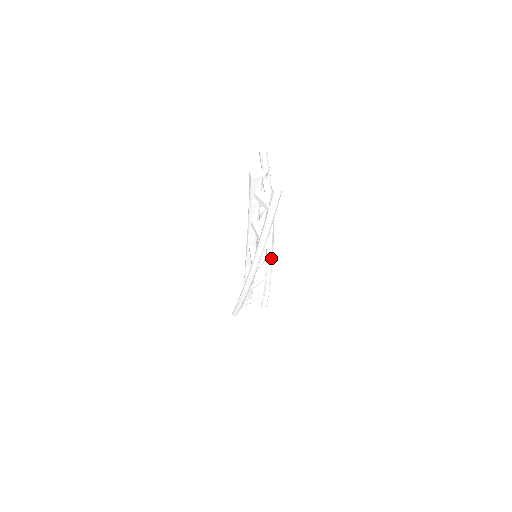
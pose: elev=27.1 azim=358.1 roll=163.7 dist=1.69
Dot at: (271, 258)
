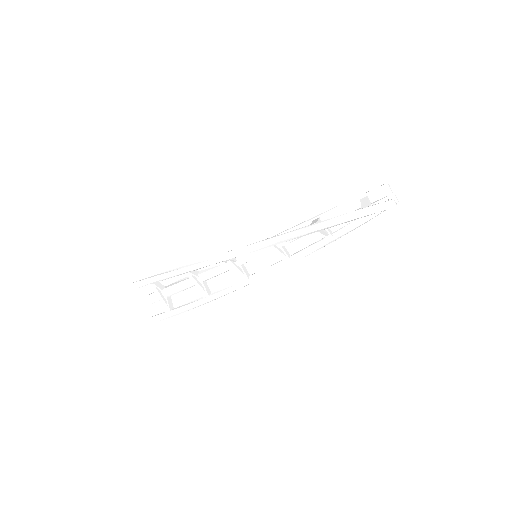
Dot at: (247, 282)
